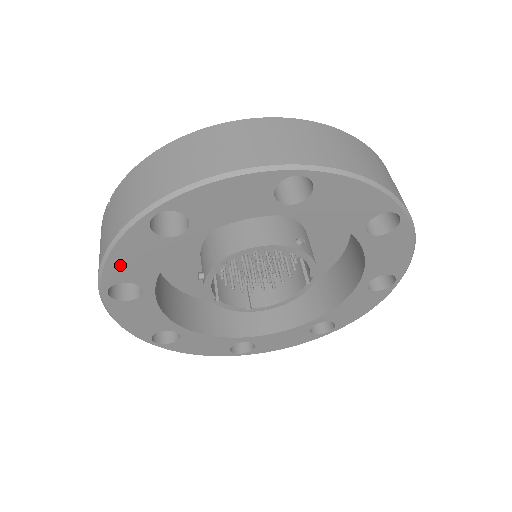
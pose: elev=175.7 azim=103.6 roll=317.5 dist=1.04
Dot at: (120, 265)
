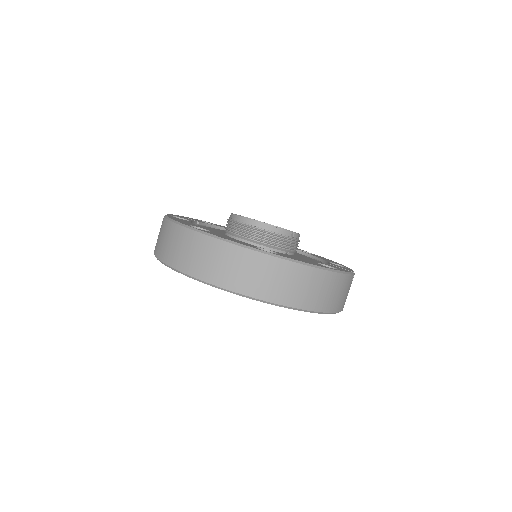
Dot at: occluded
